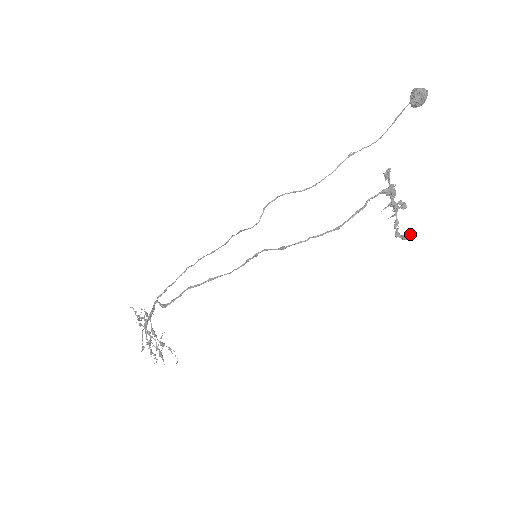
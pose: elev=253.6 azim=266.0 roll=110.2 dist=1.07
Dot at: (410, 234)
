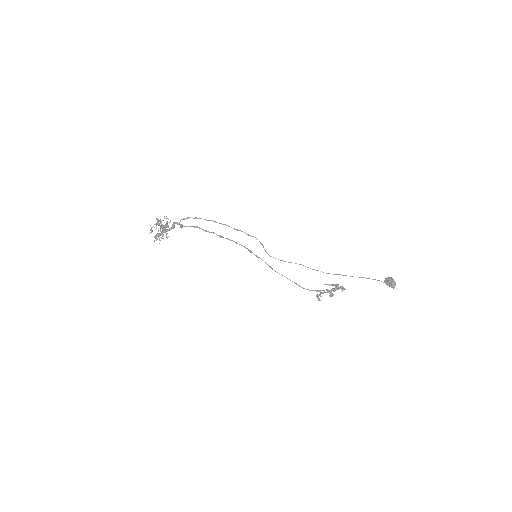
Dot at: occluded
